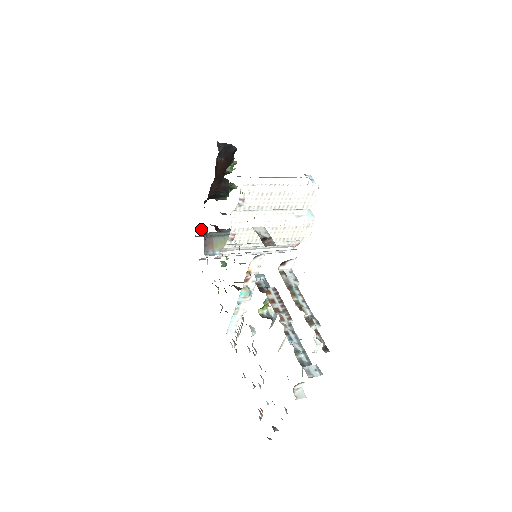
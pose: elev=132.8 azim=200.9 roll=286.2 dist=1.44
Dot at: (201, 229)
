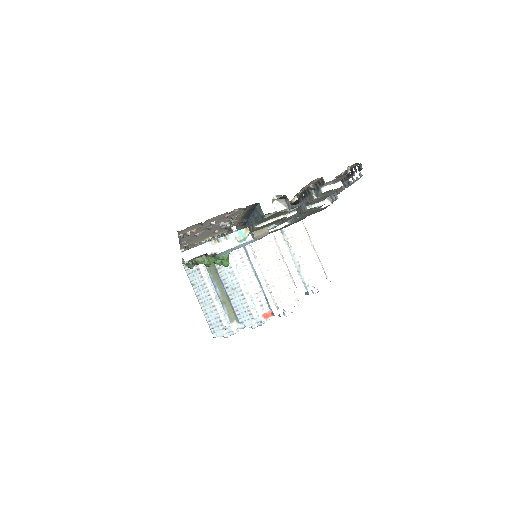
Dot at: occluded
